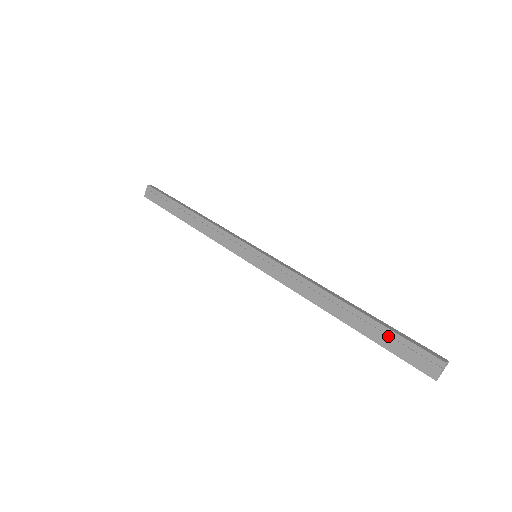
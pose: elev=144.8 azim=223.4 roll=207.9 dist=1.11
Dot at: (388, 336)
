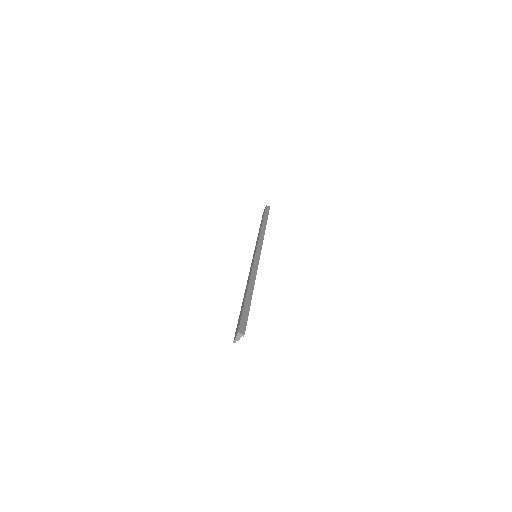
Dot at: (241, 312)
